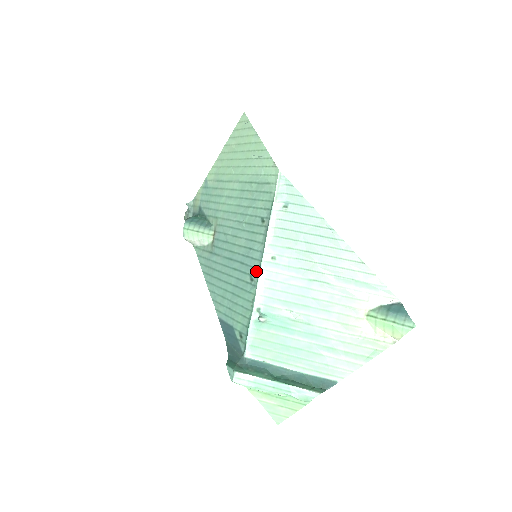
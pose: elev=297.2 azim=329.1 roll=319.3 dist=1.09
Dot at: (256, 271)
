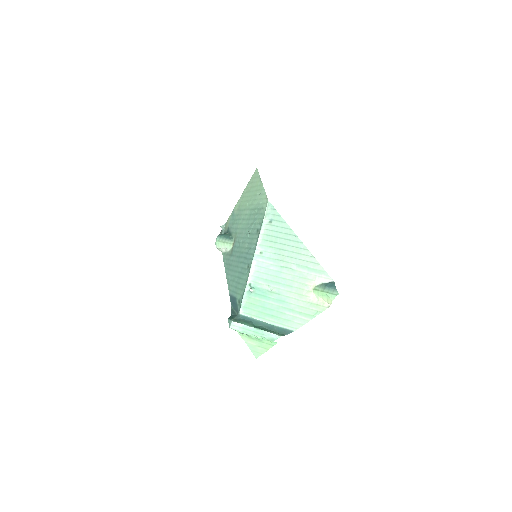
Dot at: (251, 261)
